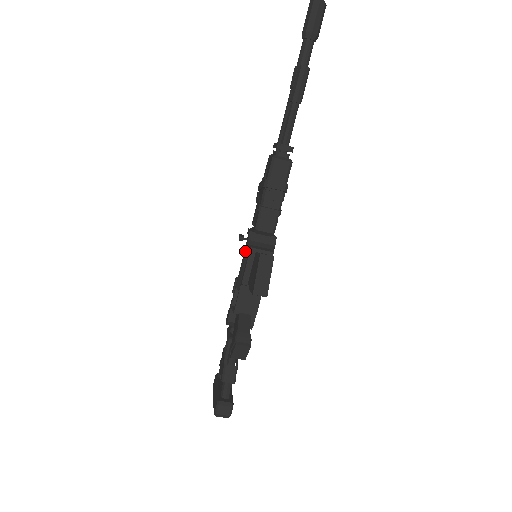
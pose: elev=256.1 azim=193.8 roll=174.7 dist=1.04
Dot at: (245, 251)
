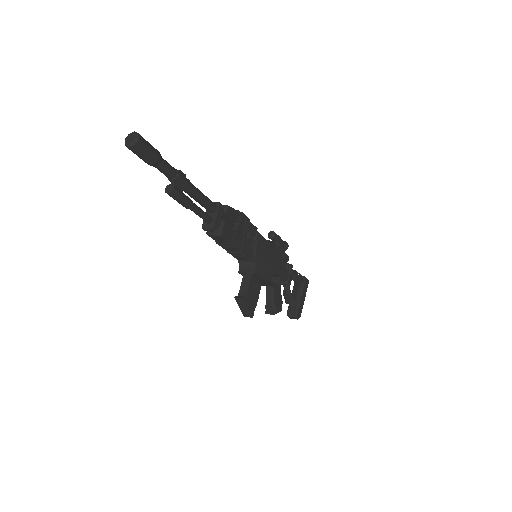
Dot at: occluded
